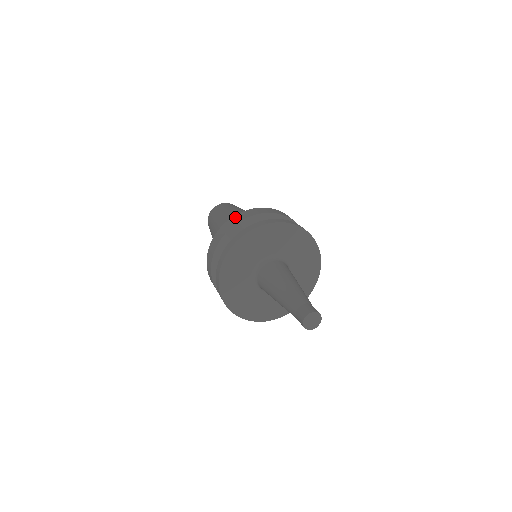
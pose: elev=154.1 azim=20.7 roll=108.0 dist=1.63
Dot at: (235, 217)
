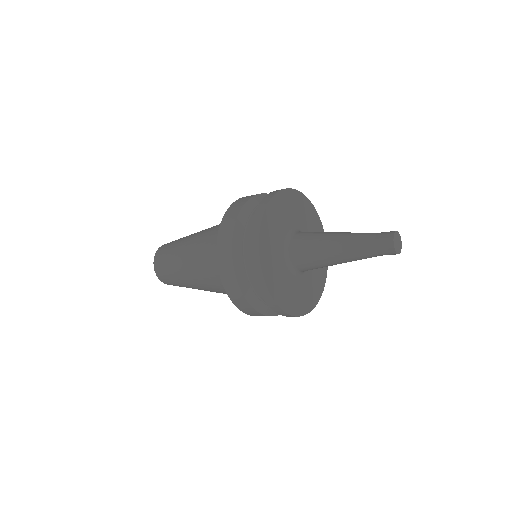
Dot at: occluded
